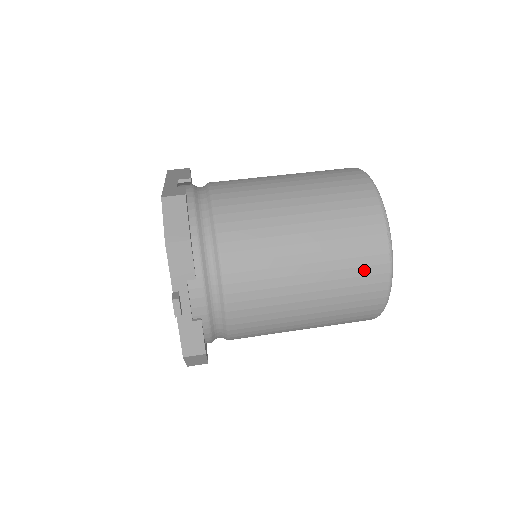
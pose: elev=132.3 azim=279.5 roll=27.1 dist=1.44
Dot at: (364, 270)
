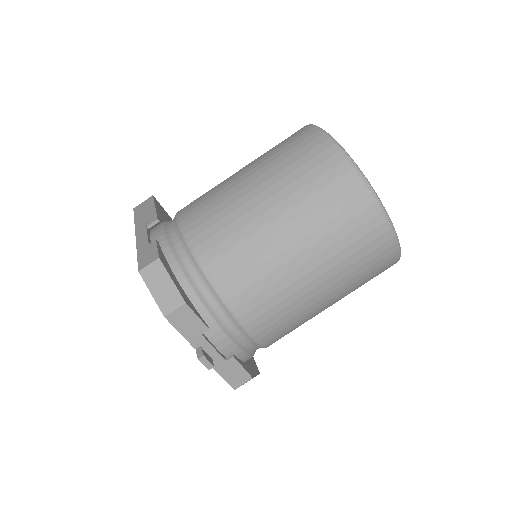
Dot at: (364, 240)
